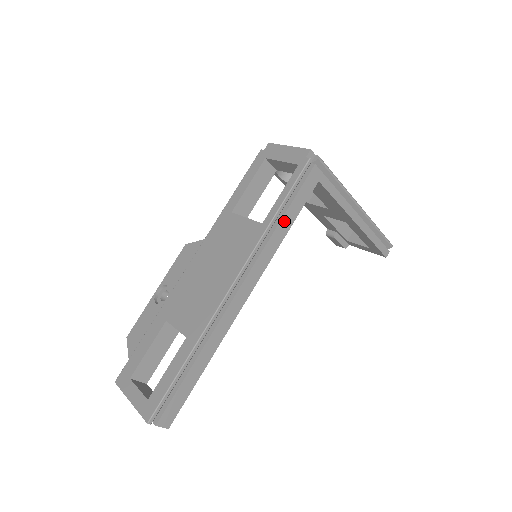
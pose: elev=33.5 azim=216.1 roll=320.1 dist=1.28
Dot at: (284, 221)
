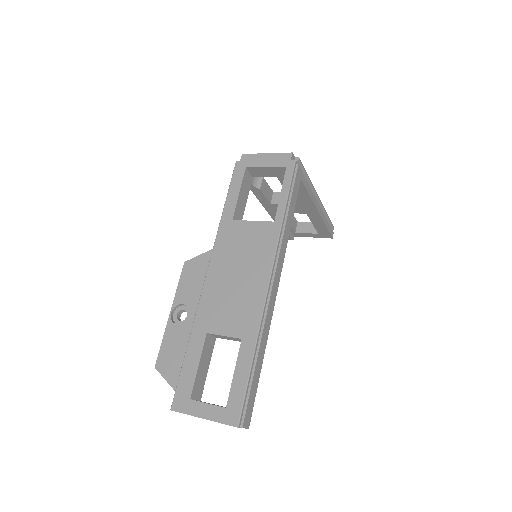
Dot at: (289, 216)
